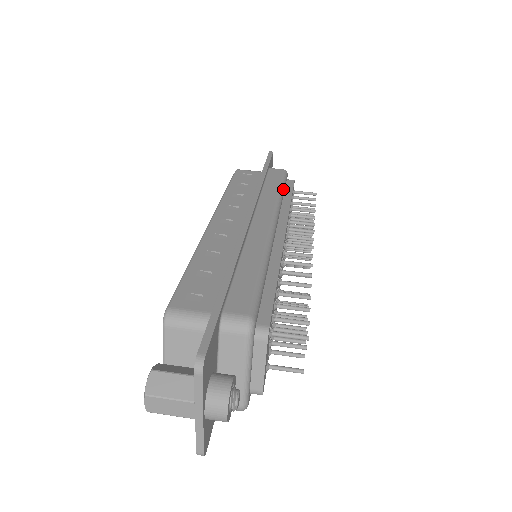
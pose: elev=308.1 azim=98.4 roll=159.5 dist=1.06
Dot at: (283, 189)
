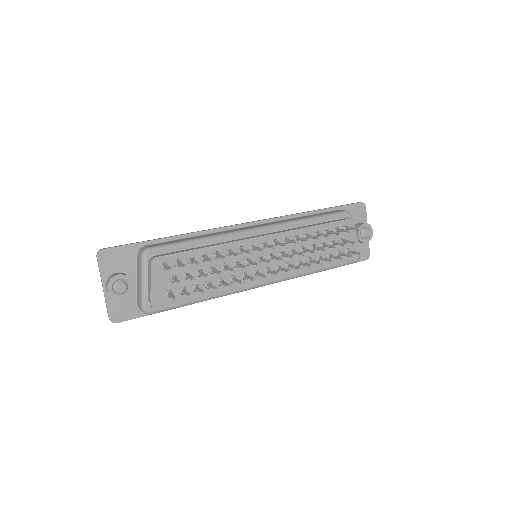
Dot at: (315, 218)
